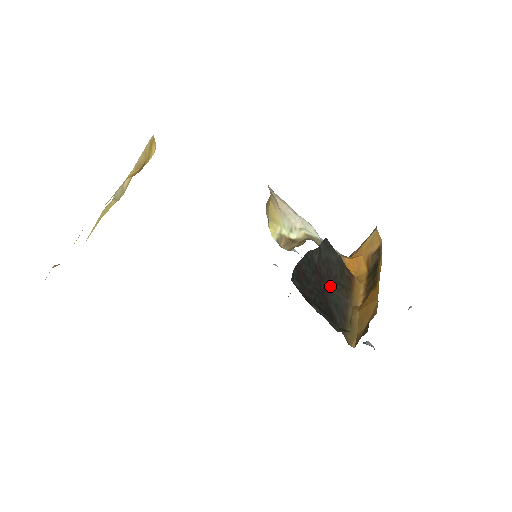
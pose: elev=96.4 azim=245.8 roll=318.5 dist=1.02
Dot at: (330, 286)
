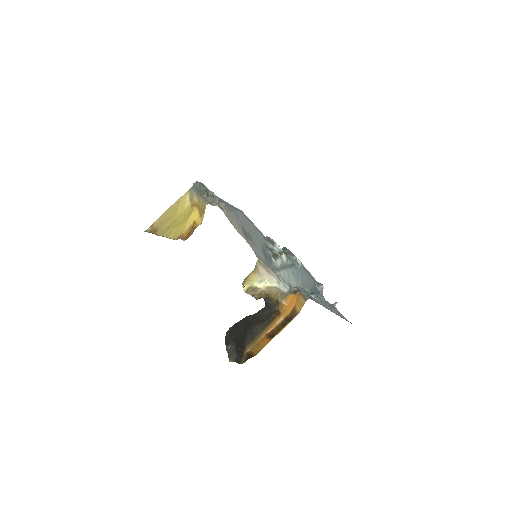
Dot at: (255, 325)
